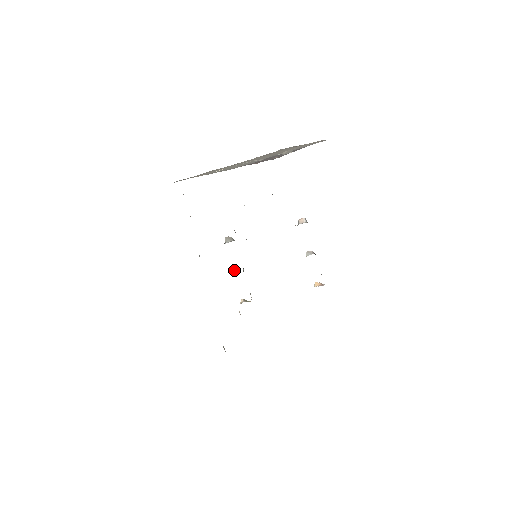
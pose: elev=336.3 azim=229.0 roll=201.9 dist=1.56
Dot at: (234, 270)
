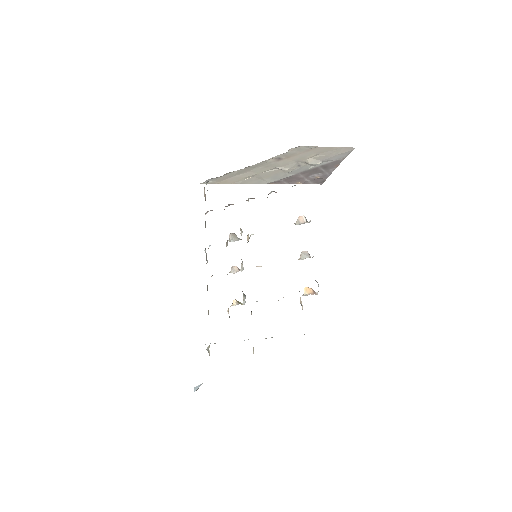
Dot at: (234, 268)
